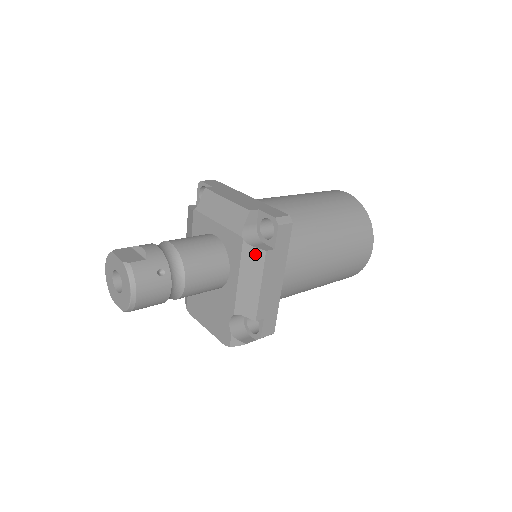
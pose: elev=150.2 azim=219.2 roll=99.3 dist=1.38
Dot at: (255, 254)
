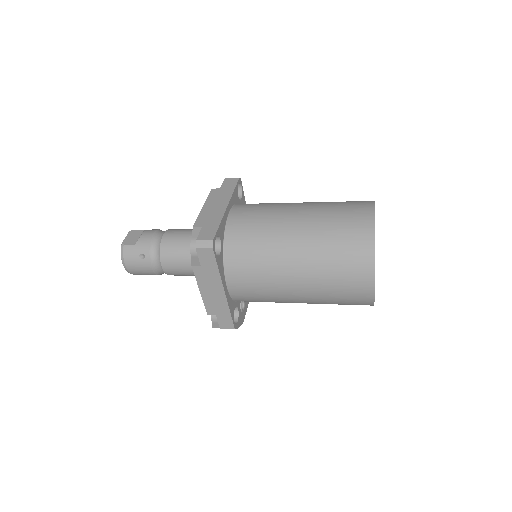
Dot at: occluded
